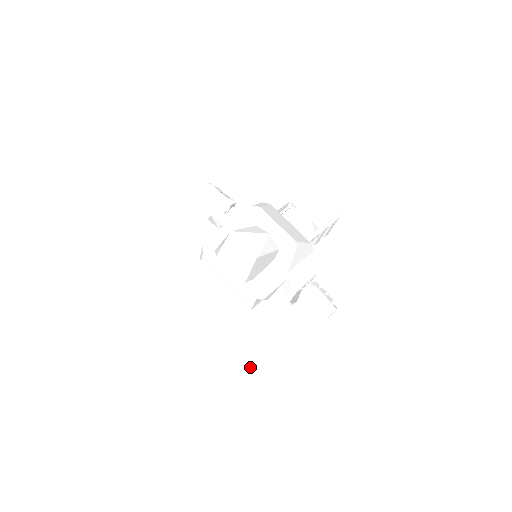
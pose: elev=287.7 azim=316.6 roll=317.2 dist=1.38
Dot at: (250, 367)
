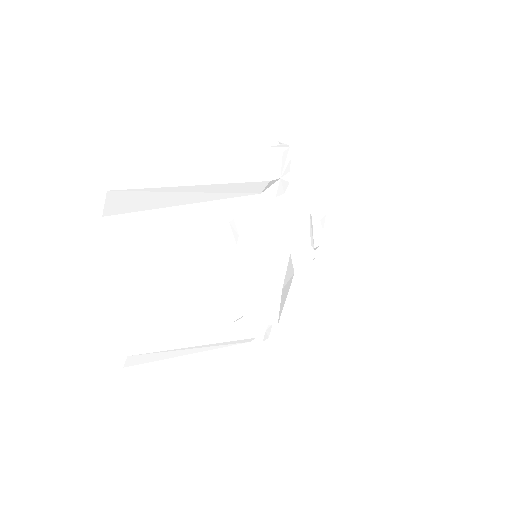
Dot at: (168, 350)
